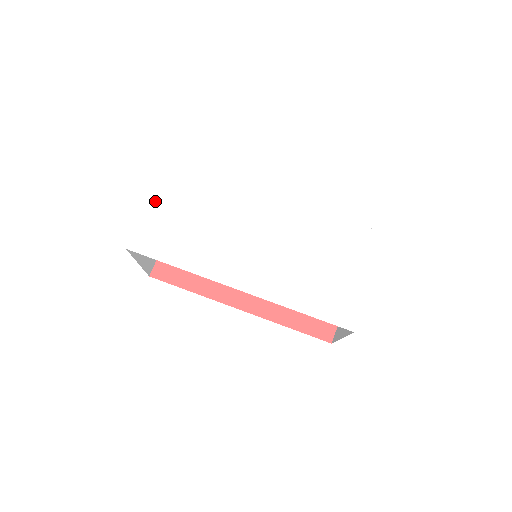
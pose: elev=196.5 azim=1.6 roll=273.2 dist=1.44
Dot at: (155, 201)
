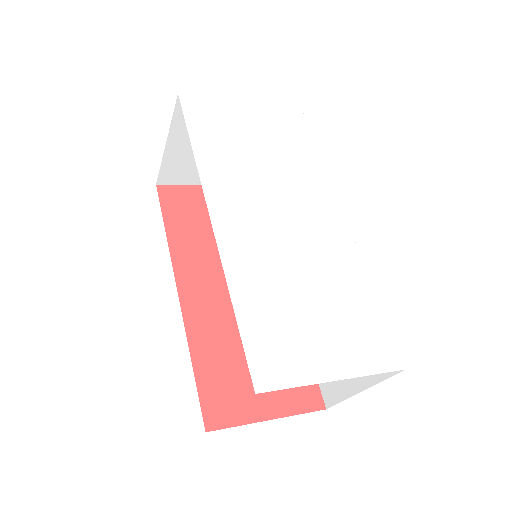
Dot at: (247, 105)
